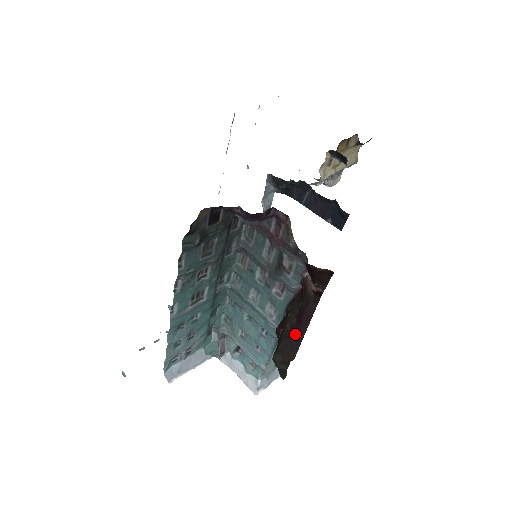
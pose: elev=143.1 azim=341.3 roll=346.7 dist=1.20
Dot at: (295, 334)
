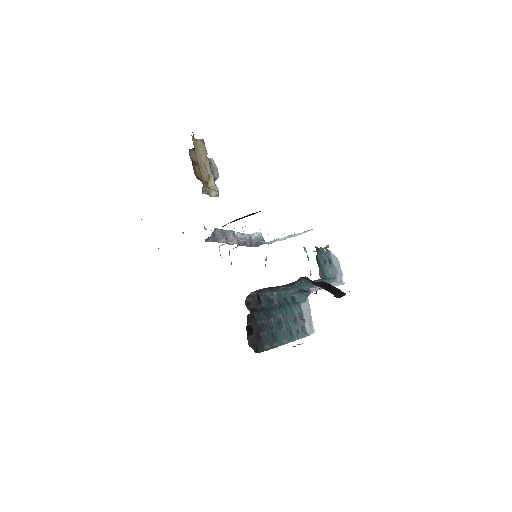
Dot at: (332, 290)
